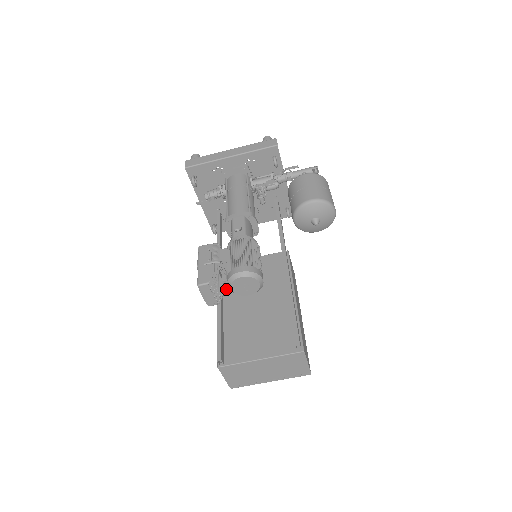
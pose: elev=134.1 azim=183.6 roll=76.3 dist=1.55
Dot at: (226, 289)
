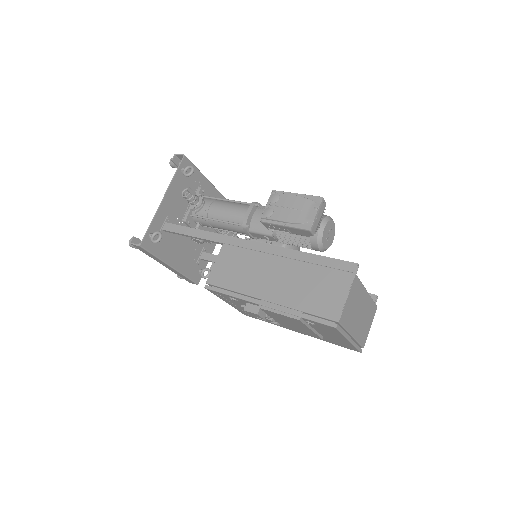
Dot at: occluded
